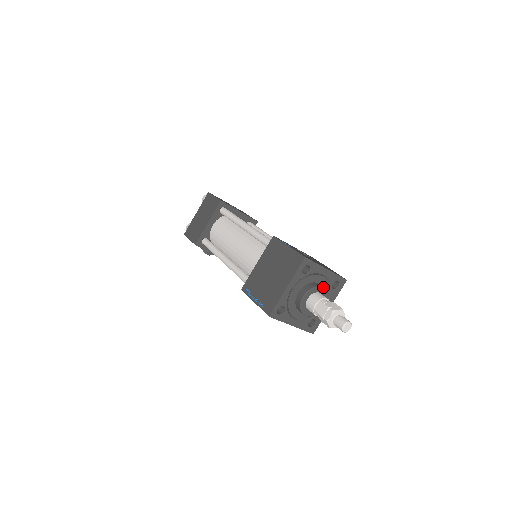
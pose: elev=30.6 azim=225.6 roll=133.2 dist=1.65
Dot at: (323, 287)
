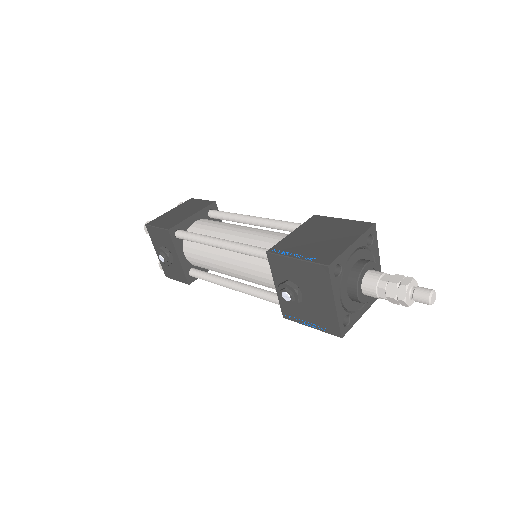
Dot at: occluded
